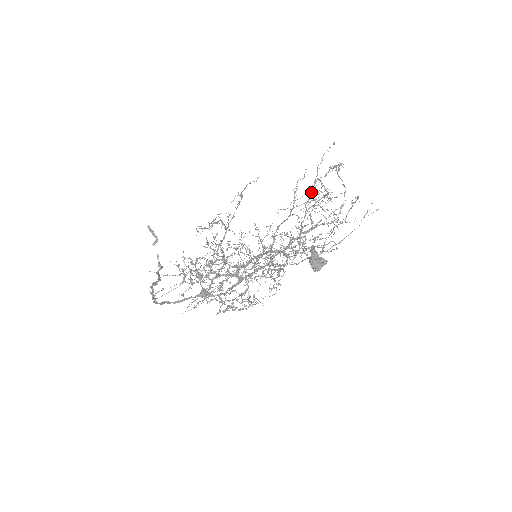
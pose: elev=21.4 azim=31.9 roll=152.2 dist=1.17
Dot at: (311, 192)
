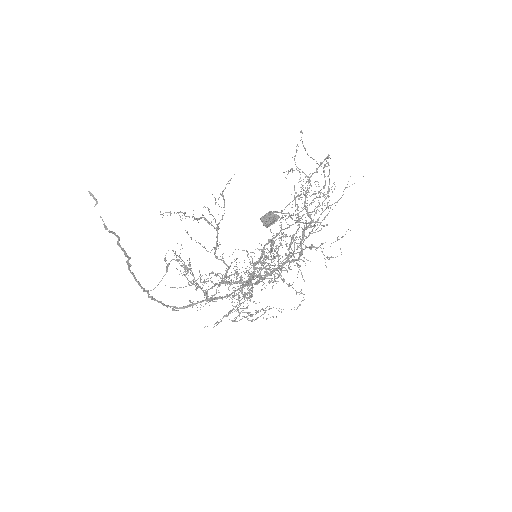
Dot at: (285, 177)
